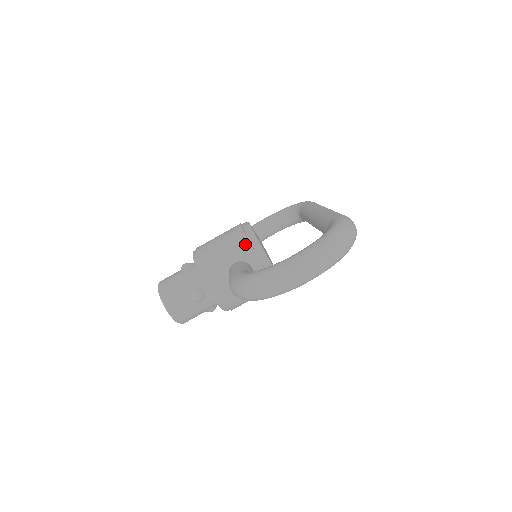
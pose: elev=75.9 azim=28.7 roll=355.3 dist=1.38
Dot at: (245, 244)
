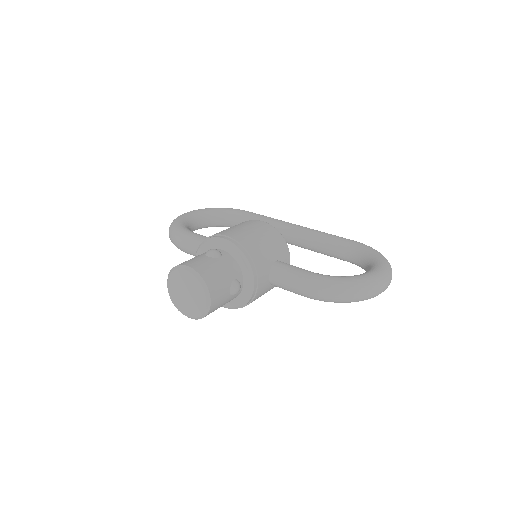
Dot at: (281, 245)
